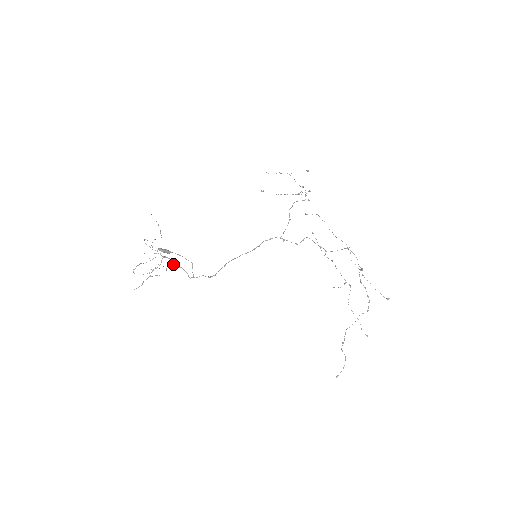
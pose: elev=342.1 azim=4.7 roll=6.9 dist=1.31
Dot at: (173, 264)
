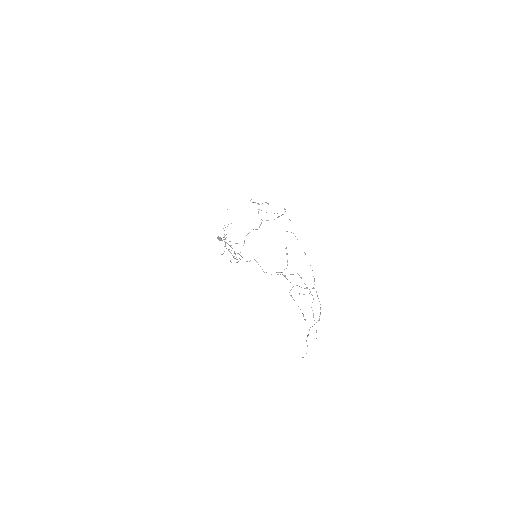
Dot at: (226, 248)
